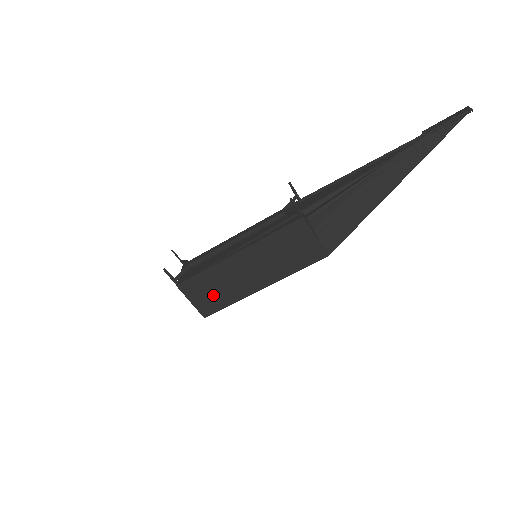
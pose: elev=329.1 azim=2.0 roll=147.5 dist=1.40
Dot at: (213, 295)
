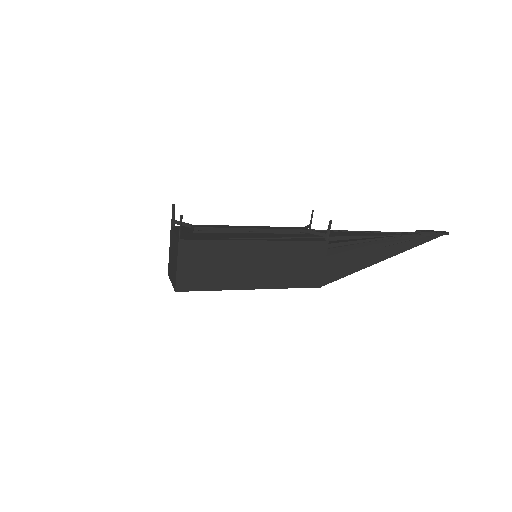
Dot at: (205, 271)
